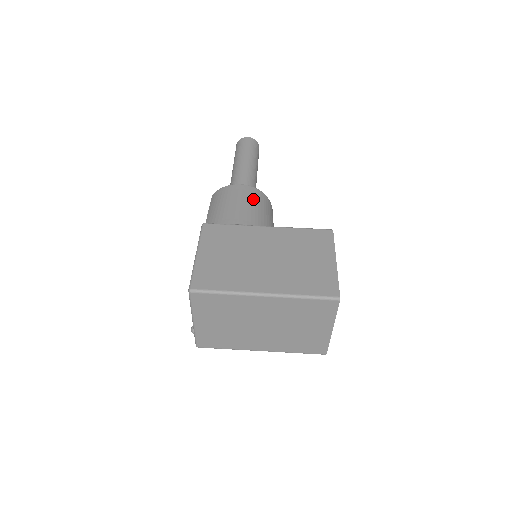
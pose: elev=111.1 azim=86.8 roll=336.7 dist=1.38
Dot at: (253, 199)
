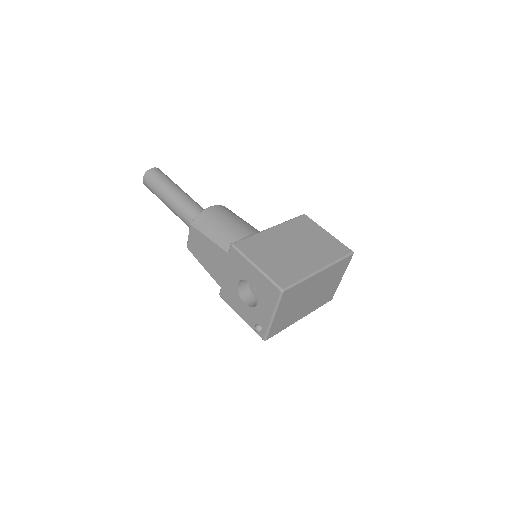
Dot at: (233, 214)
